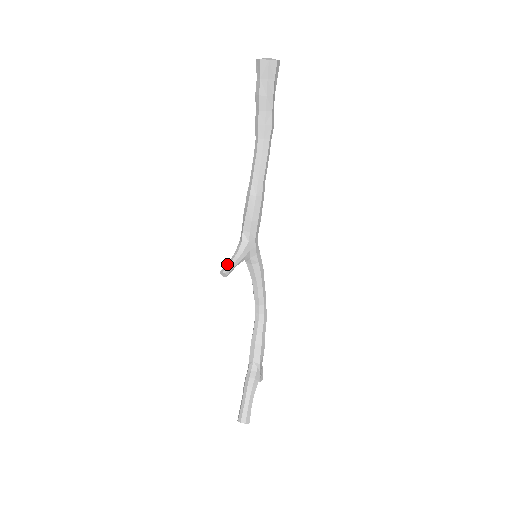
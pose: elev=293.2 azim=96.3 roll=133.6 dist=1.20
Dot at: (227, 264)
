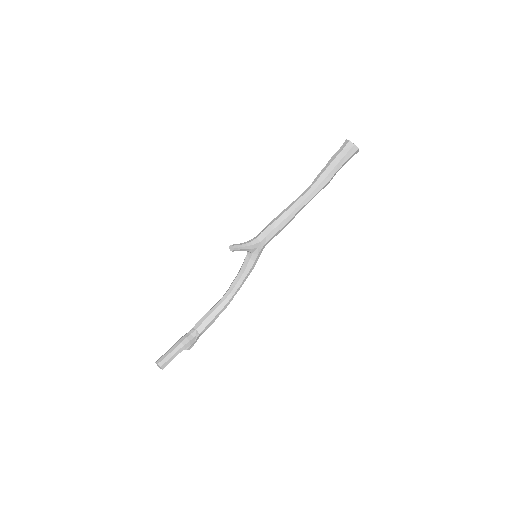
Dot at: (238, 244)
